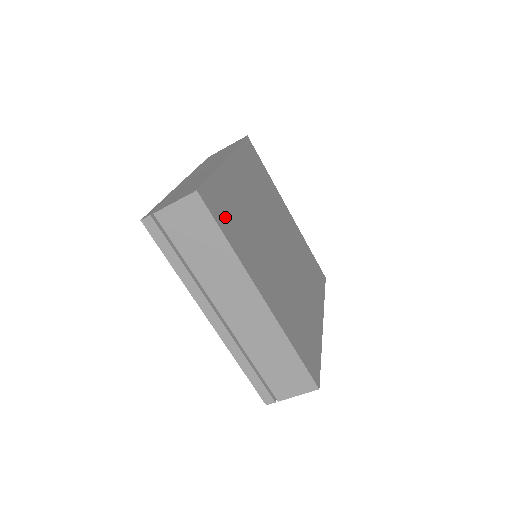
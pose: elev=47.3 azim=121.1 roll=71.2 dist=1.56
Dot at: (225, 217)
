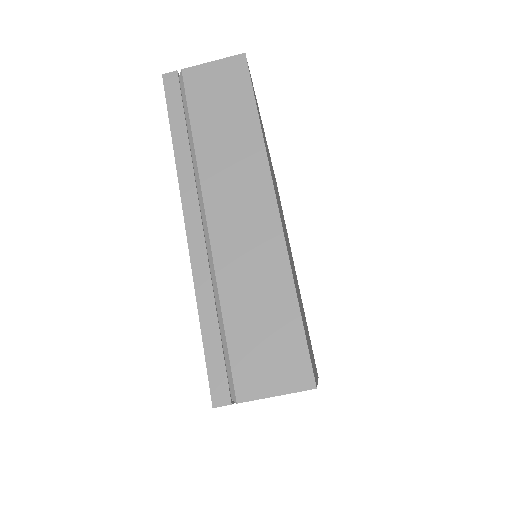
Dot at: occluded
